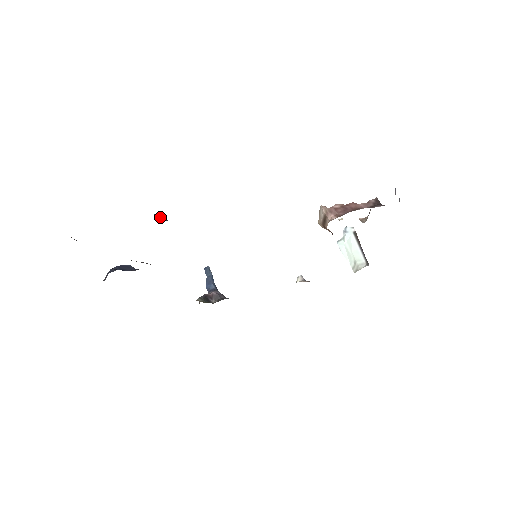
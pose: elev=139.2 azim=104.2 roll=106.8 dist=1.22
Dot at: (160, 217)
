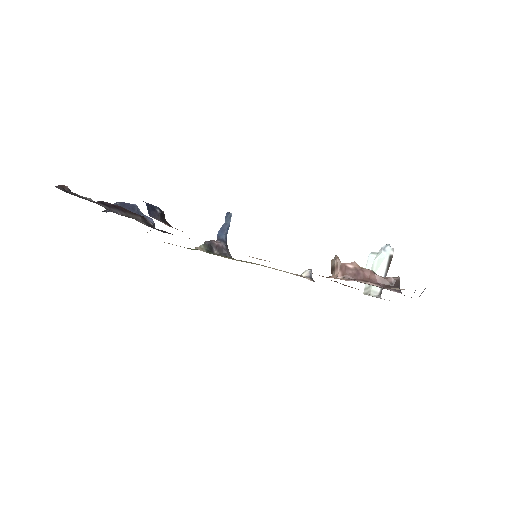
Dot at: (153, 211)
